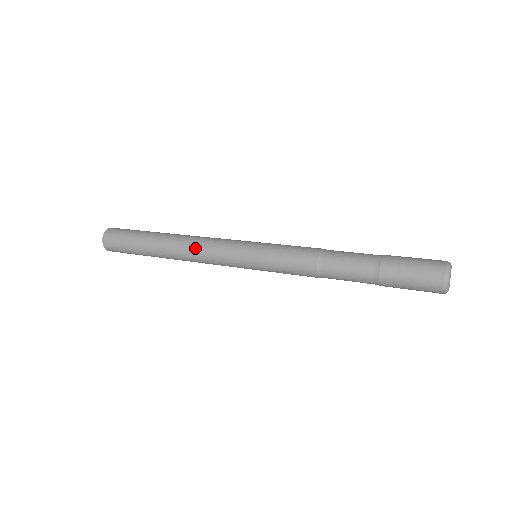
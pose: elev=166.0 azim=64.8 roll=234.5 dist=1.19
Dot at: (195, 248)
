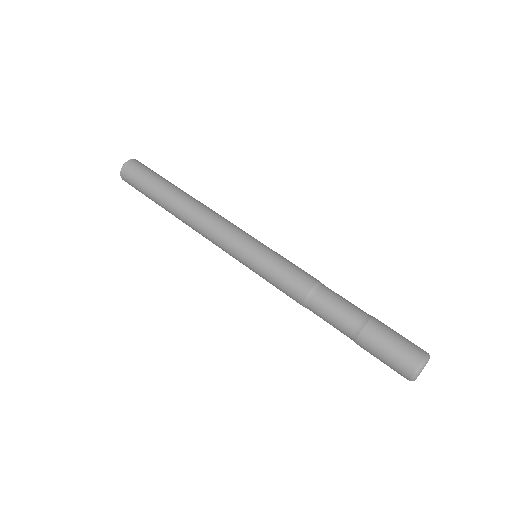
Dot at: (203, 221)
